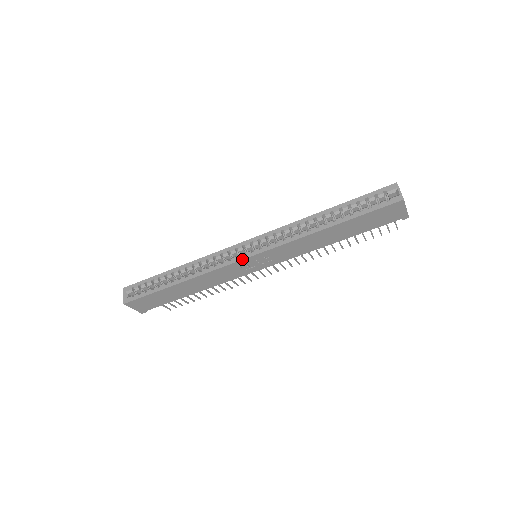
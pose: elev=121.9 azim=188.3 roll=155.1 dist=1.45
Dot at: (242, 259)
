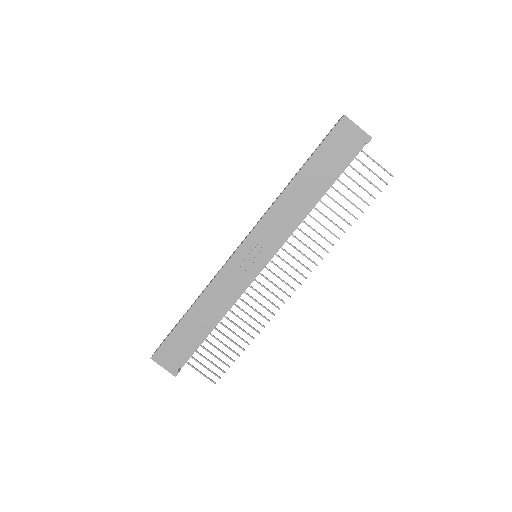
Dot at: (234, 252)
